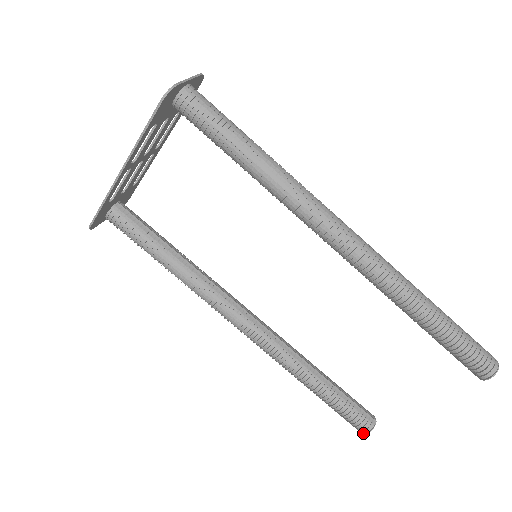
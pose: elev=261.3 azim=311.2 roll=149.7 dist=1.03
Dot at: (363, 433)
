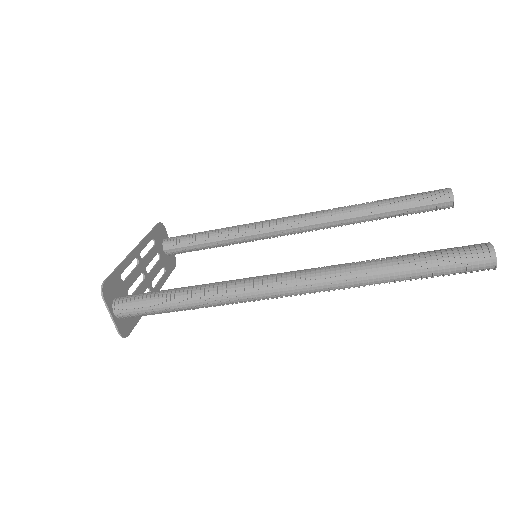
Dot at: occluded
